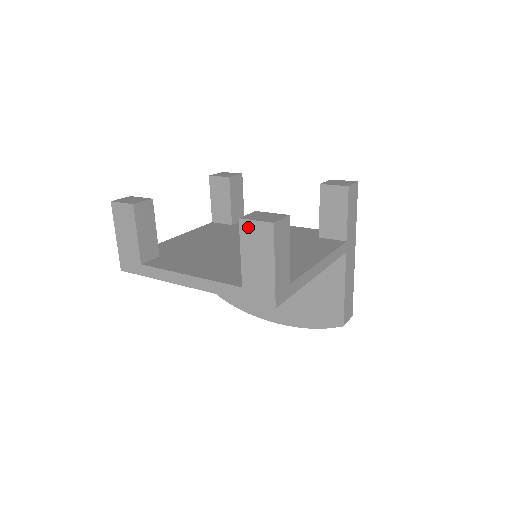
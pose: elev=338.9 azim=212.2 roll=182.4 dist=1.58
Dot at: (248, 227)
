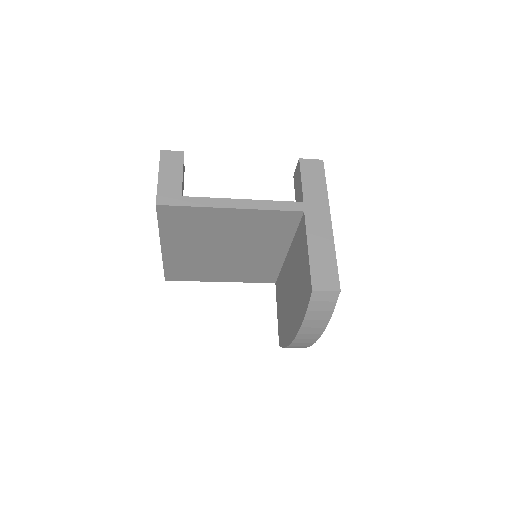
Dot at: occluded
